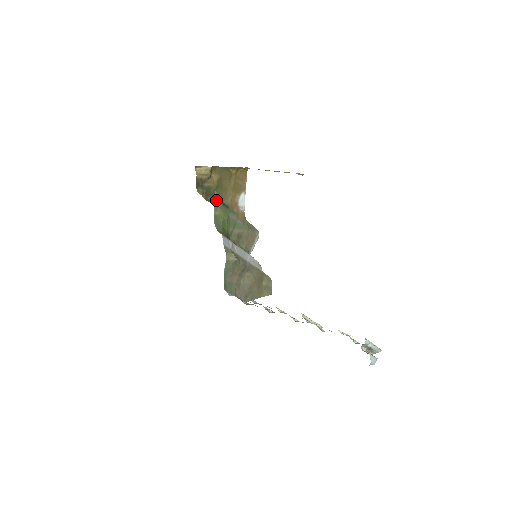
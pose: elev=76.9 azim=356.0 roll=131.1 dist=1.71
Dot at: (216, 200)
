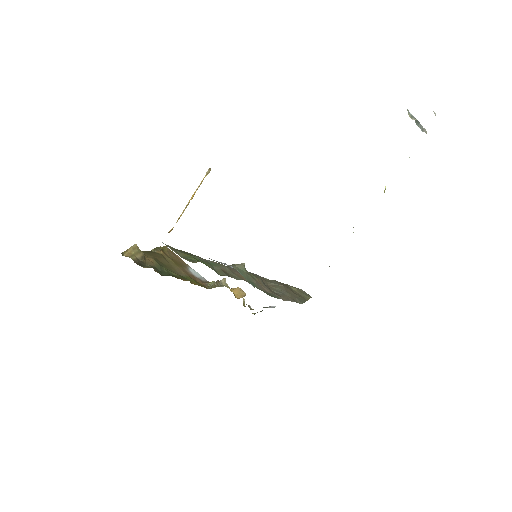
Dot at: occluded
